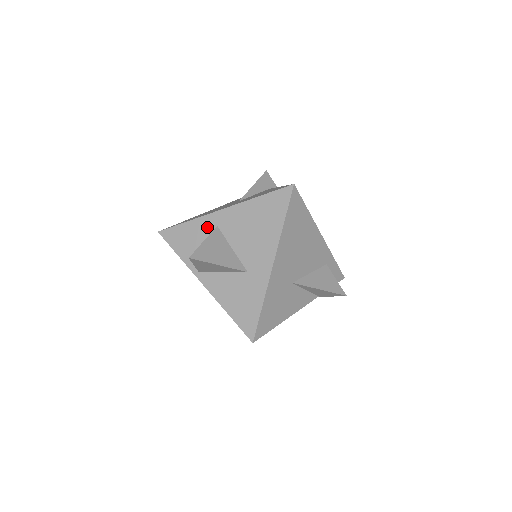
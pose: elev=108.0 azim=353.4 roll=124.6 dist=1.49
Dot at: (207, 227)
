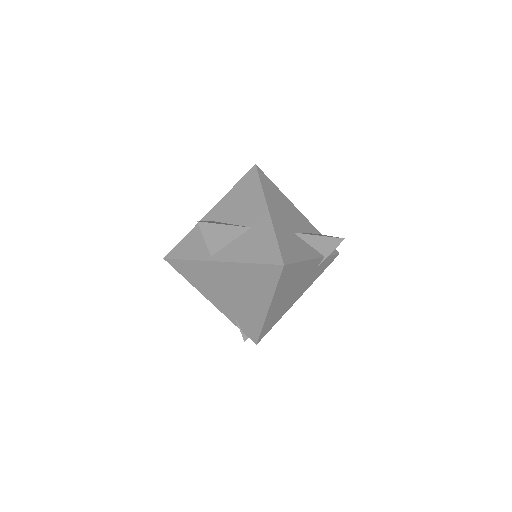
Dot at: occluded
